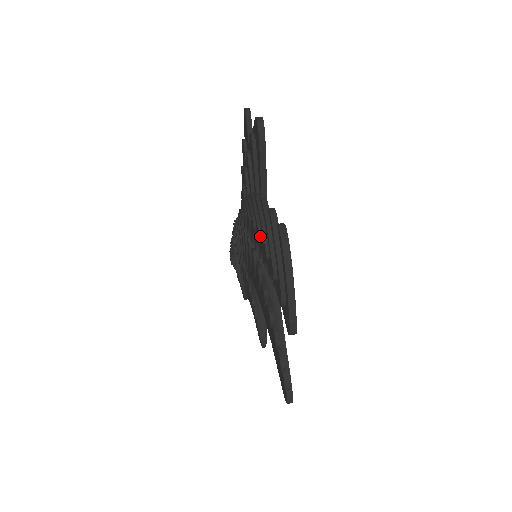
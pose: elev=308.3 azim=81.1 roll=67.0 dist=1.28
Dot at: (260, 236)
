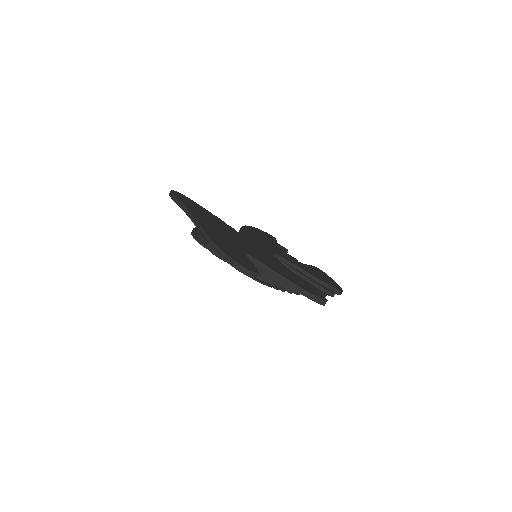
Dot at: occluded
